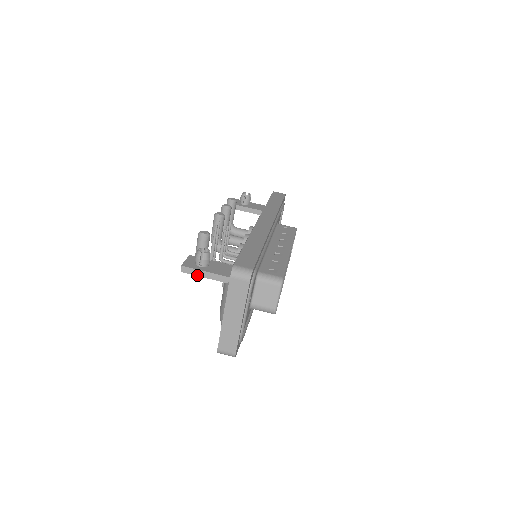
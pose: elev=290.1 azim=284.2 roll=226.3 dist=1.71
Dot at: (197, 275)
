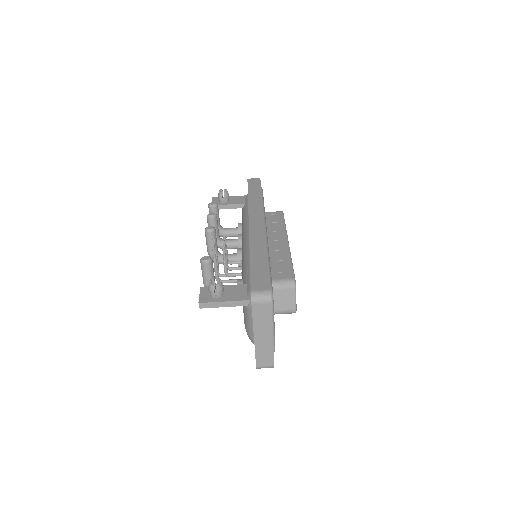
Dot at: (216, 307)
